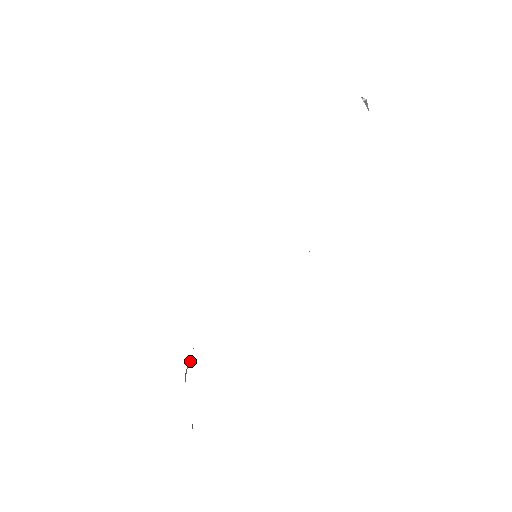
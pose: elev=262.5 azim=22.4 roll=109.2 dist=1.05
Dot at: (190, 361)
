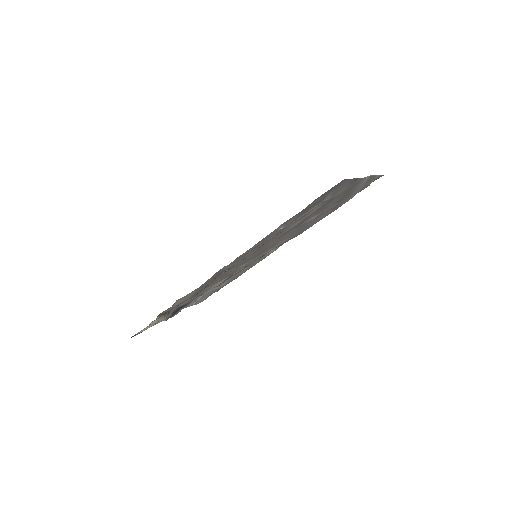
Dot at: (204, 294)
